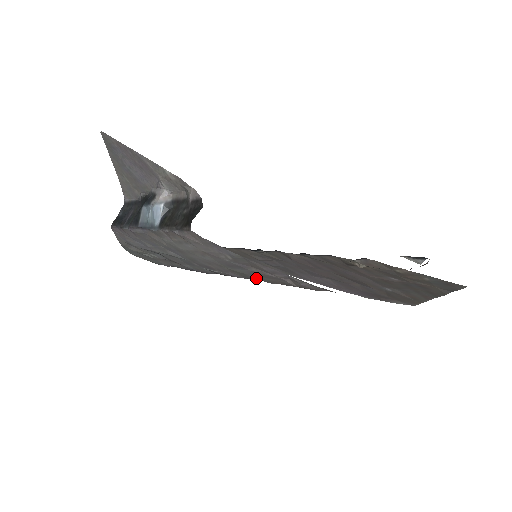
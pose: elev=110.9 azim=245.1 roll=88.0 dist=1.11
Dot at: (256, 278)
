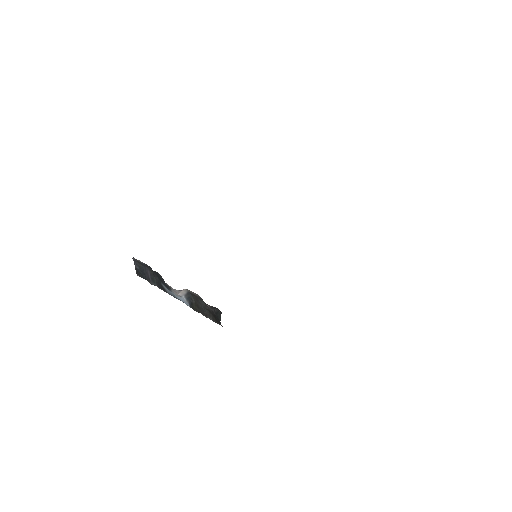
Dot at: occluded
